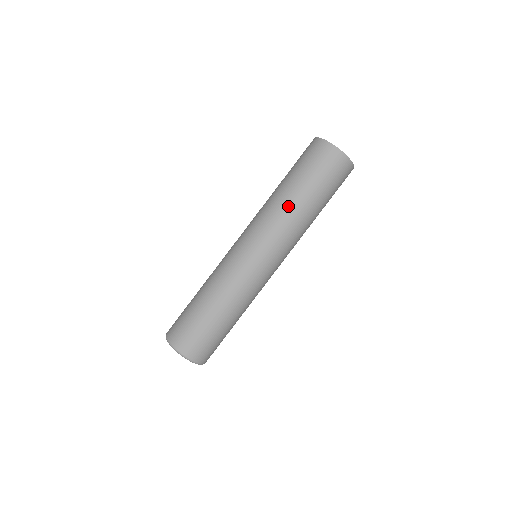
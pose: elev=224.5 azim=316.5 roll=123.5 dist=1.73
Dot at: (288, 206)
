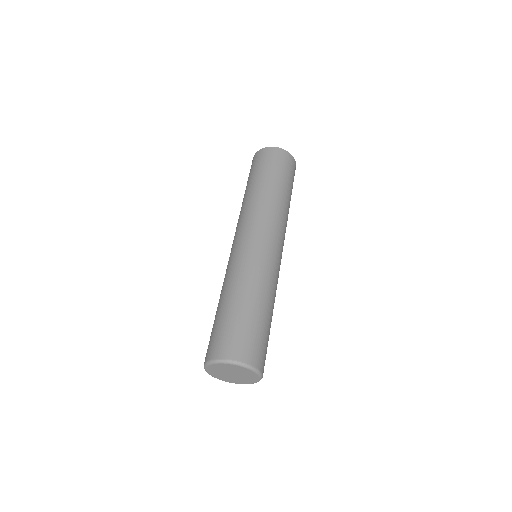
Dot at: (252, 197)
